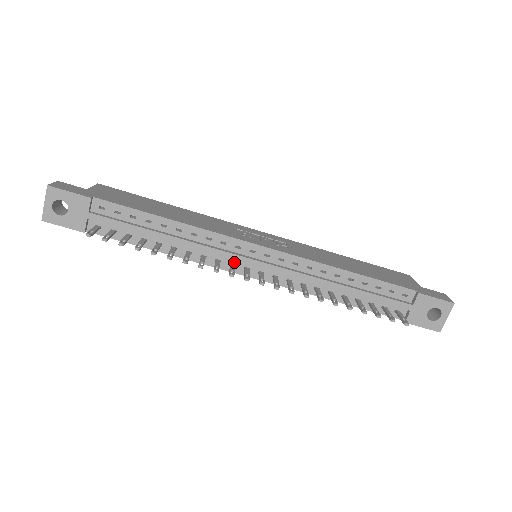
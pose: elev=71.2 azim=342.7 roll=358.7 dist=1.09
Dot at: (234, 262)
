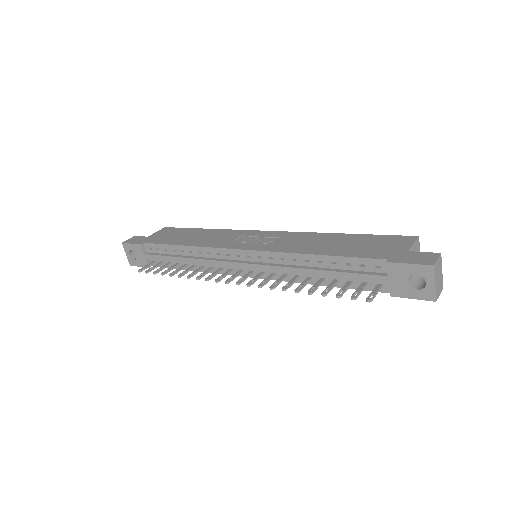
Dot at: (231, 267)
